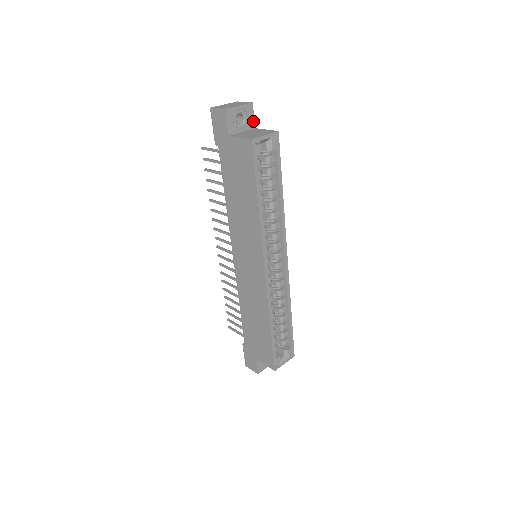
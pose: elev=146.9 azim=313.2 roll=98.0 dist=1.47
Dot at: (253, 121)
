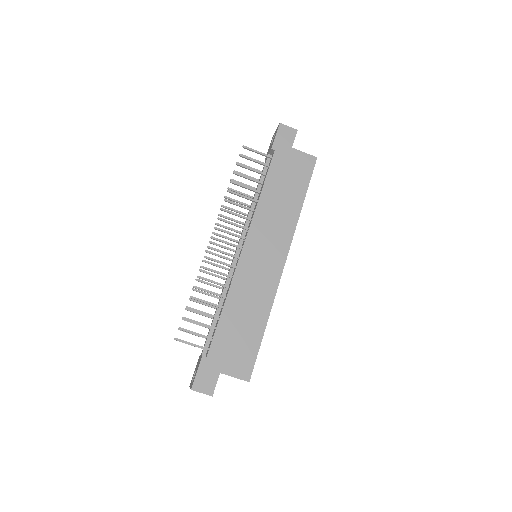
Dot at: occluded
